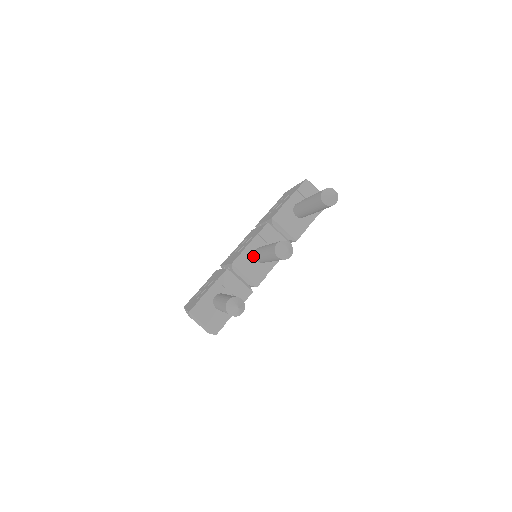
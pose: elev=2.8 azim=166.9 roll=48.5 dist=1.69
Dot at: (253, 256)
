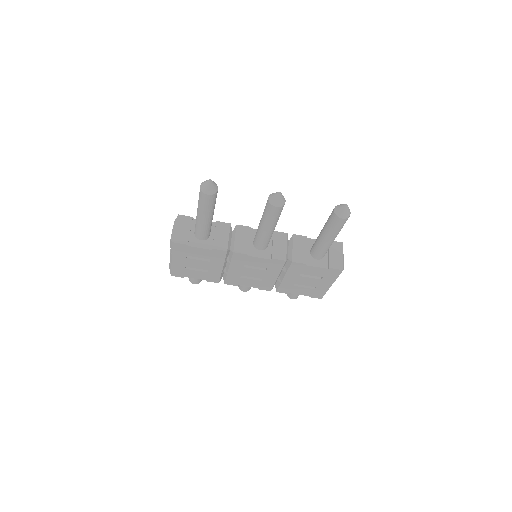
Dot at: occluded
